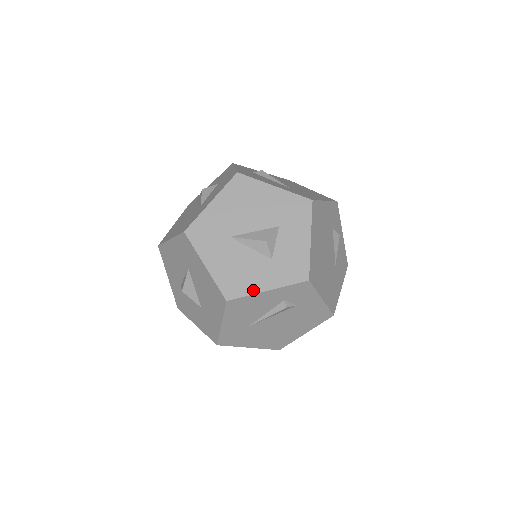
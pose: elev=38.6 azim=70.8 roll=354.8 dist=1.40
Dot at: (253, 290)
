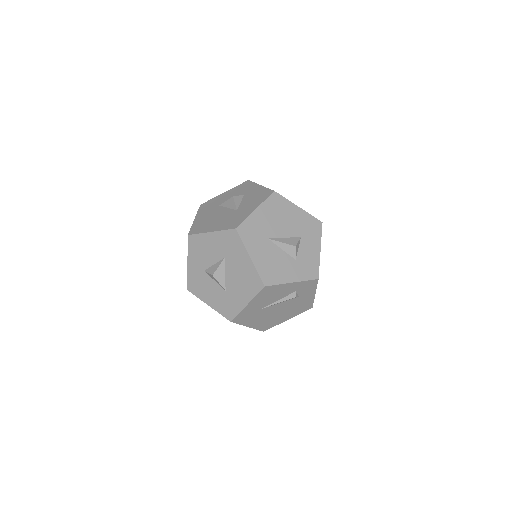
Dot at: (283, 281)
